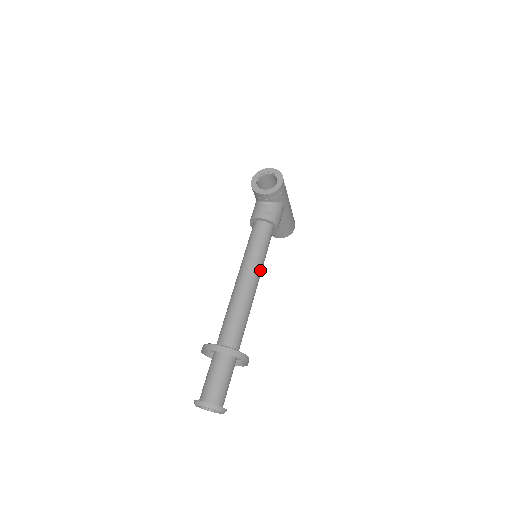
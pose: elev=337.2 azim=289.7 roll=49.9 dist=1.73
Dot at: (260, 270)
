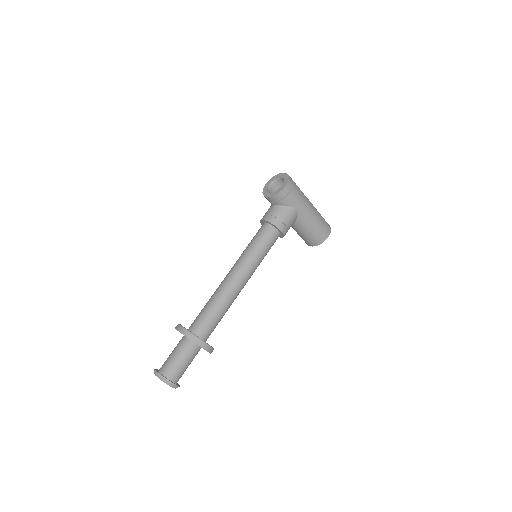
Dot at: (249, 268)
